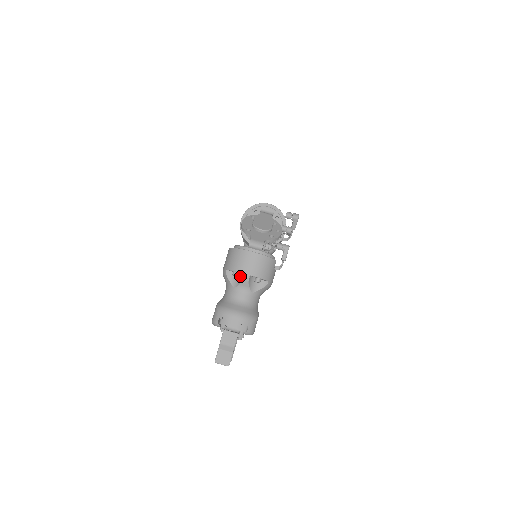
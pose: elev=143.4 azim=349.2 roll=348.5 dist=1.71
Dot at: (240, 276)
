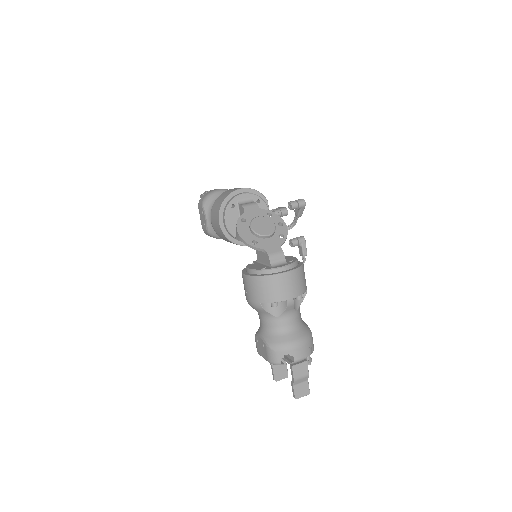
Dot at: (279, 303)
